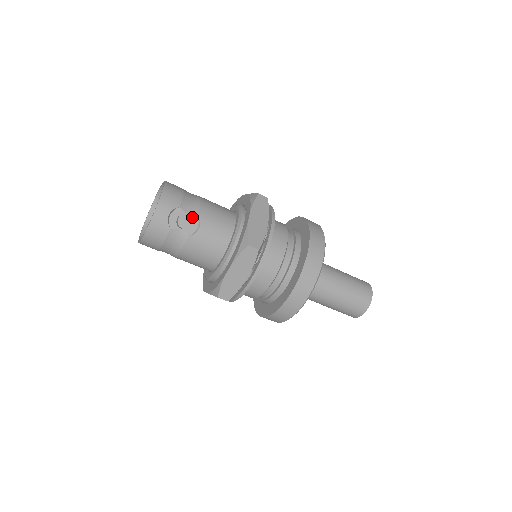
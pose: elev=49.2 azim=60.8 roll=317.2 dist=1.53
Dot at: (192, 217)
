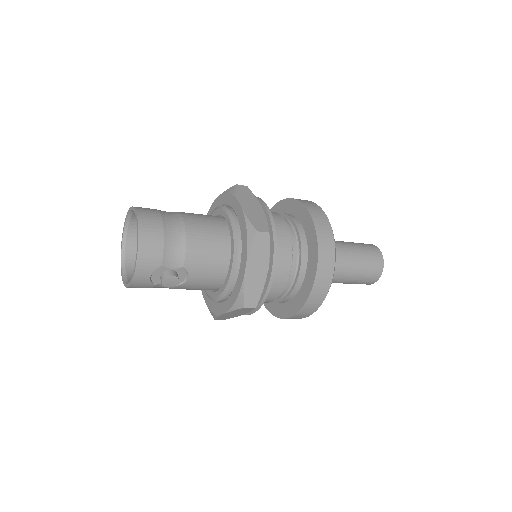
Dot at: (178, 270)
